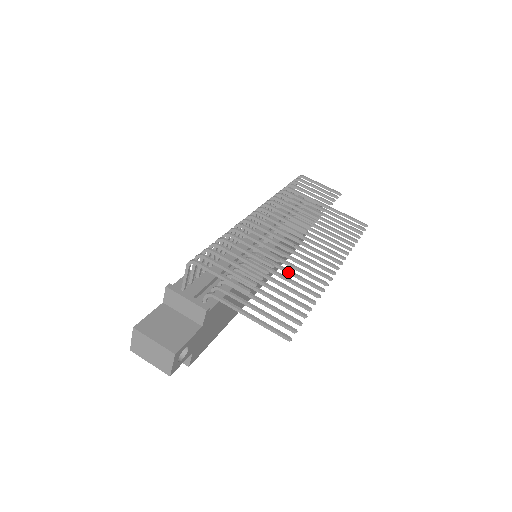
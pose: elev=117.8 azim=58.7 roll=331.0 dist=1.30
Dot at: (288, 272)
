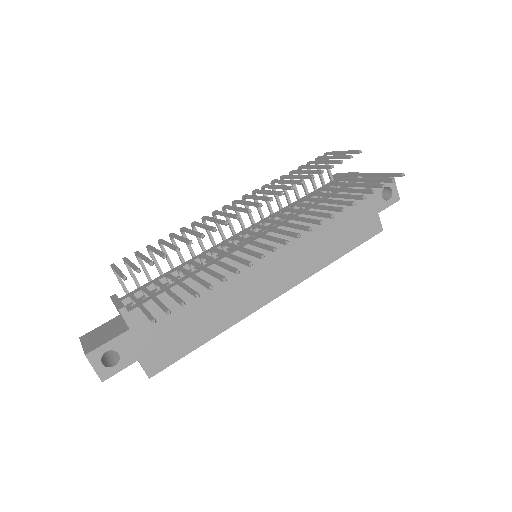
Dot at: (228, 256)
